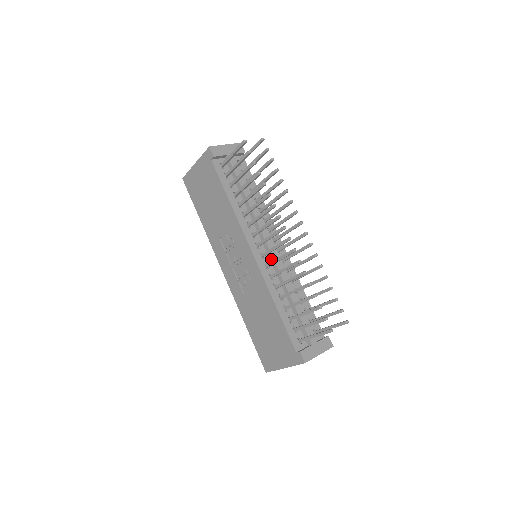
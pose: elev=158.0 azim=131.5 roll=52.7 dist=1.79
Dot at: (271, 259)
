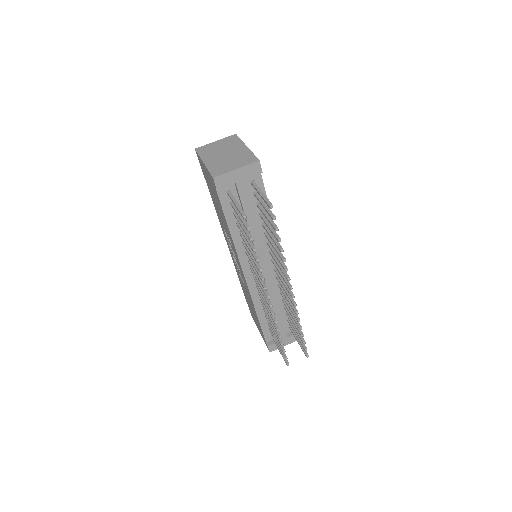
Dot at: occluded
